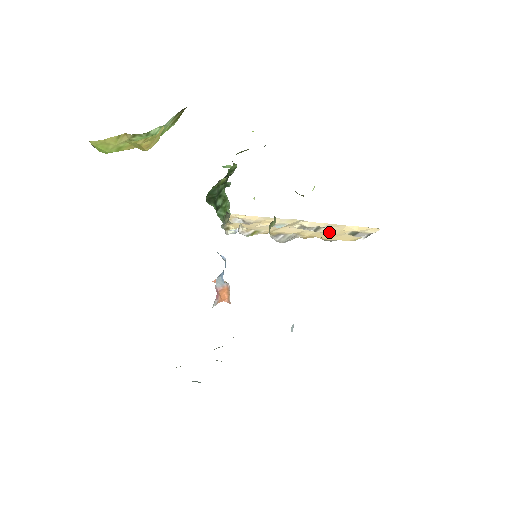
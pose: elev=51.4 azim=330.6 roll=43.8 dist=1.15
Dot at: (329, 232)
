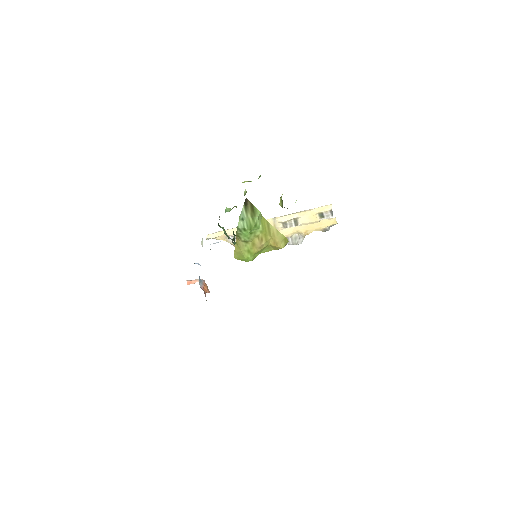
Dot at: (308, 221)
